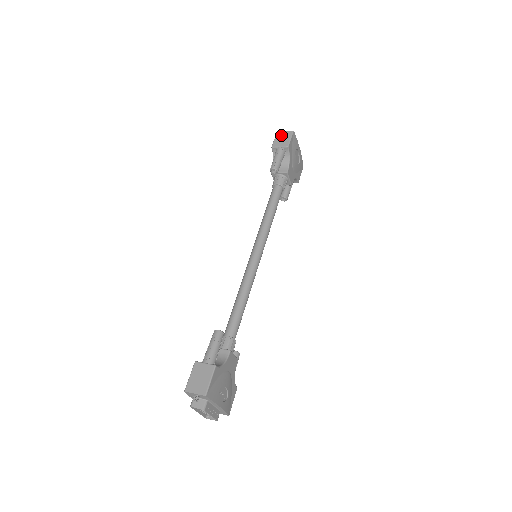
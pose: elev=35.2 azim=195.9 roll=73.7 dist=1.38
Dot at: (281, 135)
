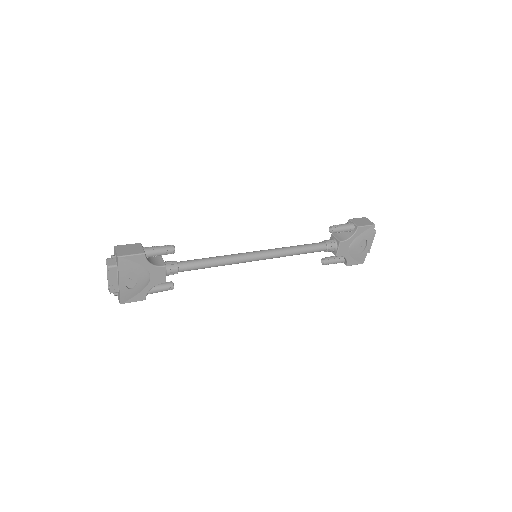
Dot at: (364, 220)
